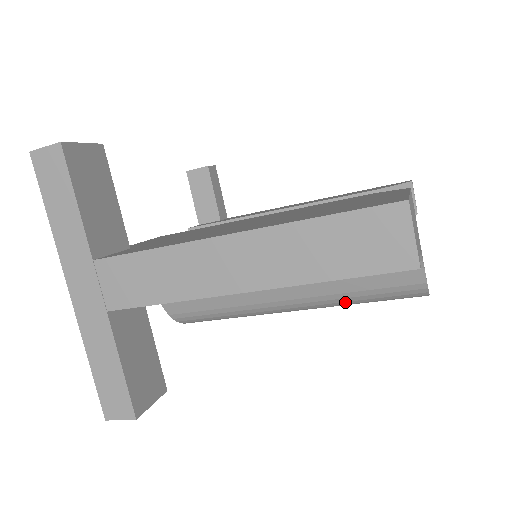
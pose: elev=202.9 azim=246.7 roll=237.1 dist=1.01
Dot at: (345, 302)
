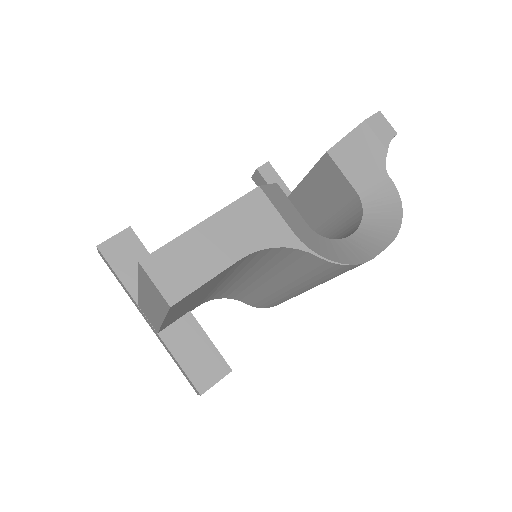
Dot at: (314, 282)
